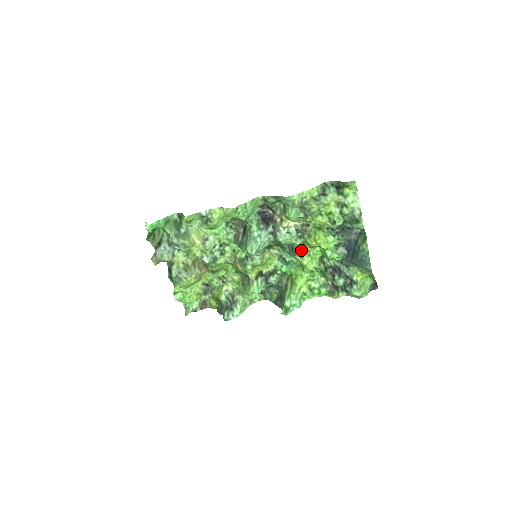
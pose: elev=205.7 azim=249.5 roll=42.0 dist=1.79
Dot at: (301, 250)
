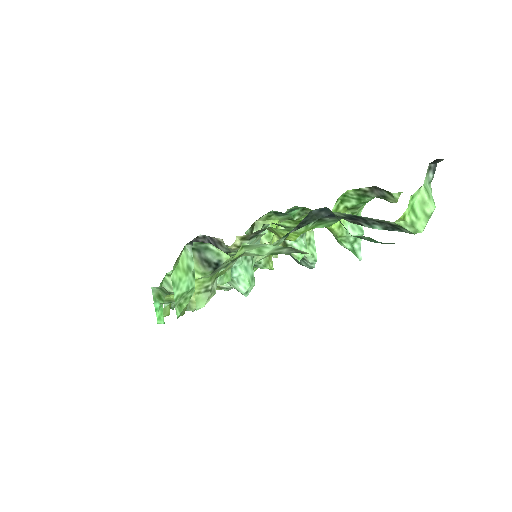
Dot at: (286, 225)
